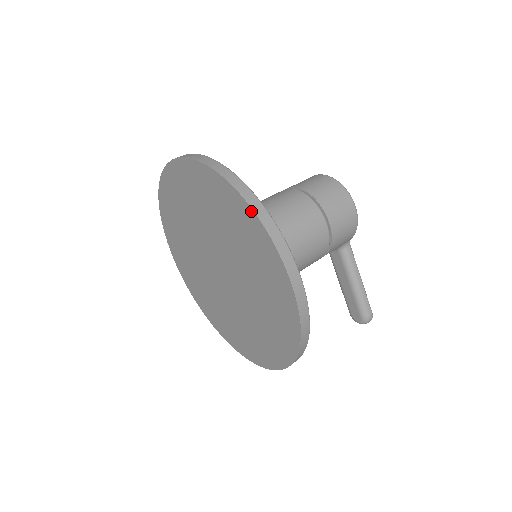
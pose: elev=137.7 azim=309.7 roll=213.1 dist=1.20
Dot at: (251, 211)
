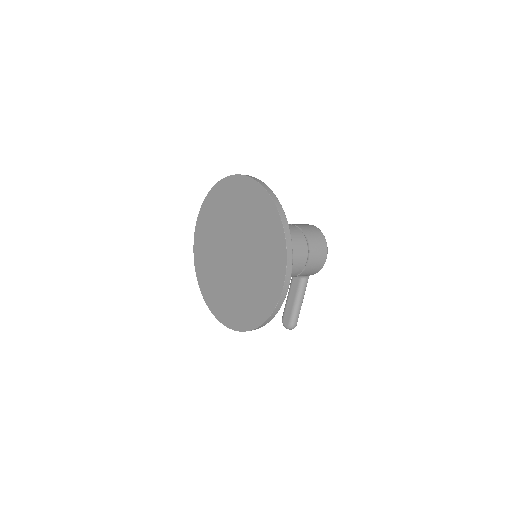
Dot at: (284, 239)
